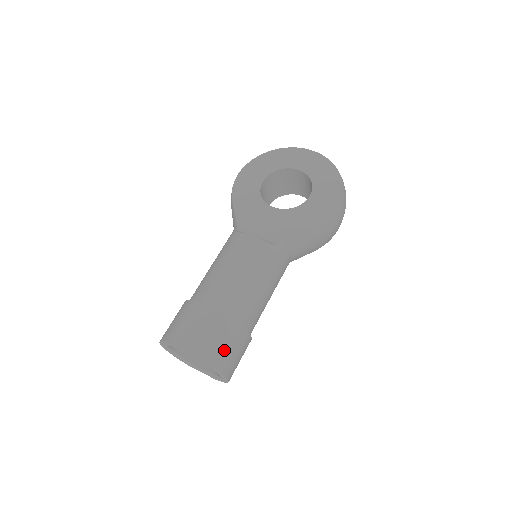
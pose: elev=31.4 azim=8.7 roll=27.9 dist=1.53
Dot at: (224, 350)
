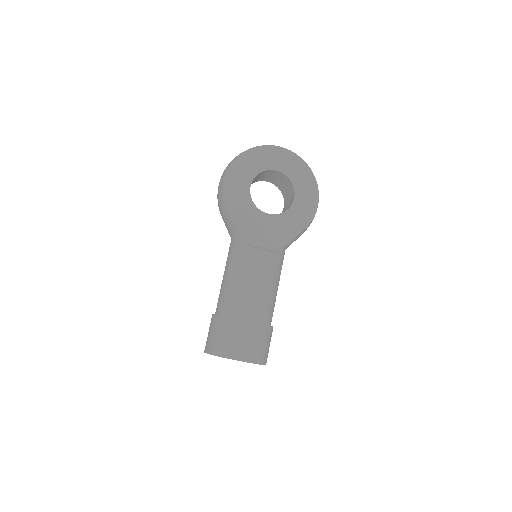
Dot at: (266, 349)
